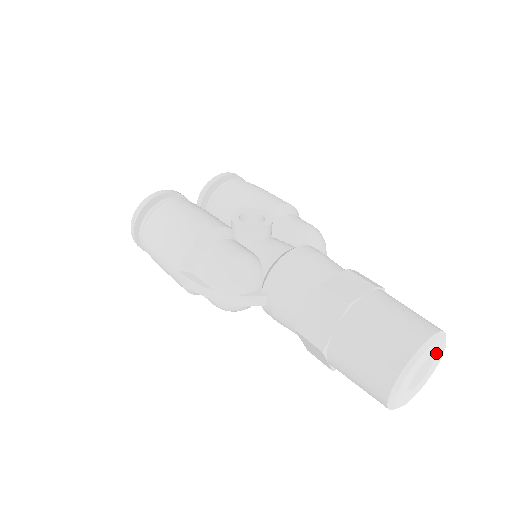
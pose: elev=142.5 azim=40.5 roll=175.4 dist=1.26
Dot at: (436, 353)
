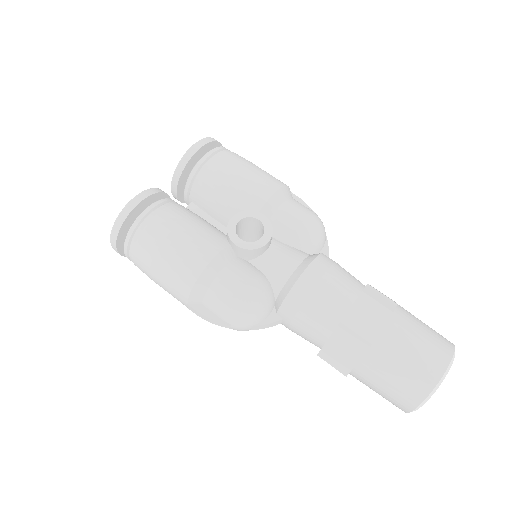
Dot at: occluded
